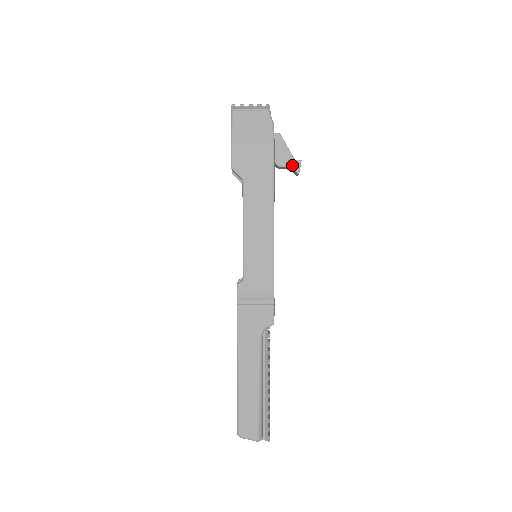
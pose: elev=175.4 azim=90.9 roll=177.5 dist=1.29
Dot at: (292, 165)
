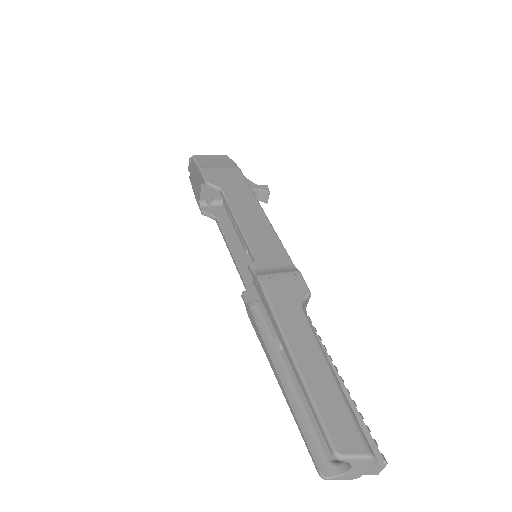
Dot at: (261, 188)
